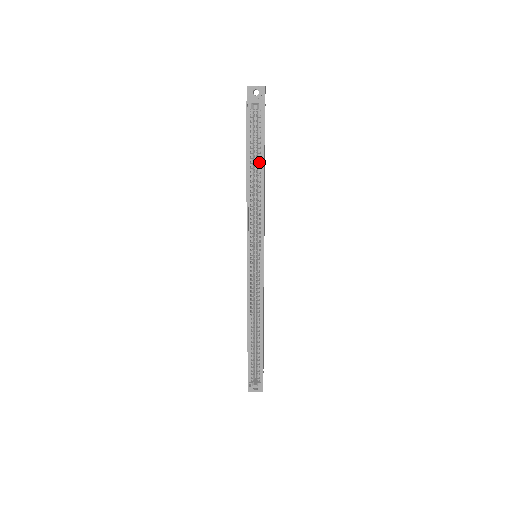
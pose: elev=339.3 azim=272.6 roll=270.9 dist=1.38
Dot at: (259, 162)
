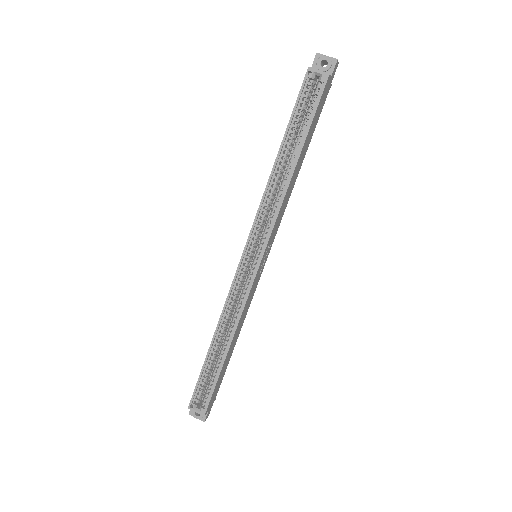
Dot at: (298, 144)
